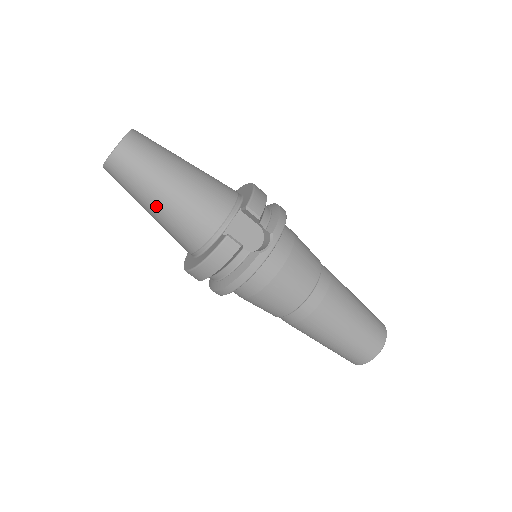
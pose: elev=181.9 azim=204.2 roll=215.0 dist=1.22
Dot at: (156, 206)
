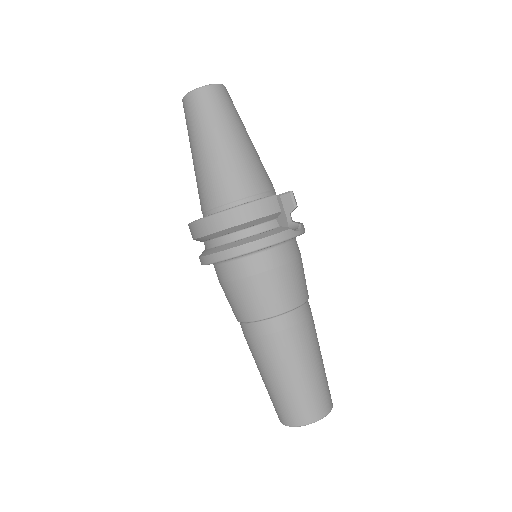
Dot at: (219, 144)
